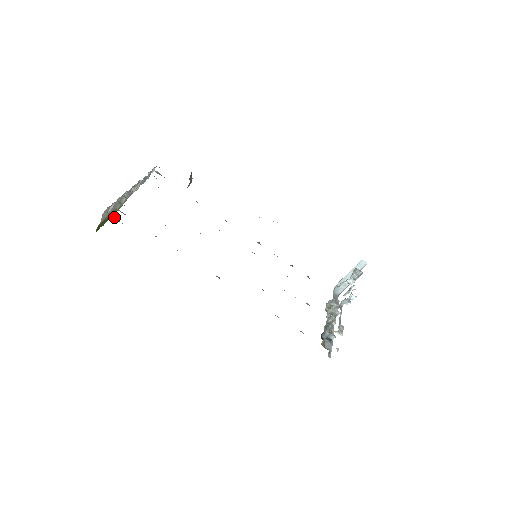
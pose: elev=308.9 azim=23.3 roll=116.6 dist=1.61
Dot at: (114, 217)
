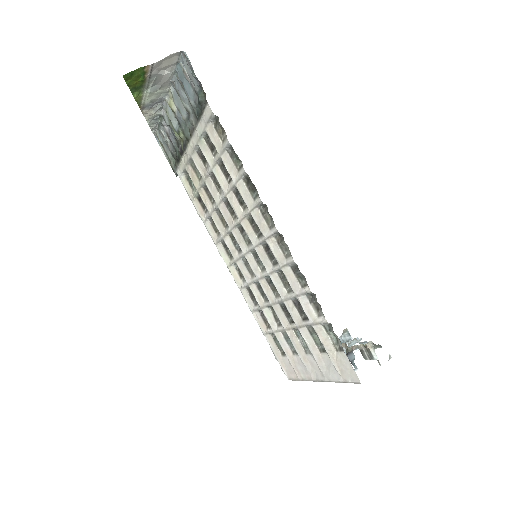
Dot at: (189, 63)
